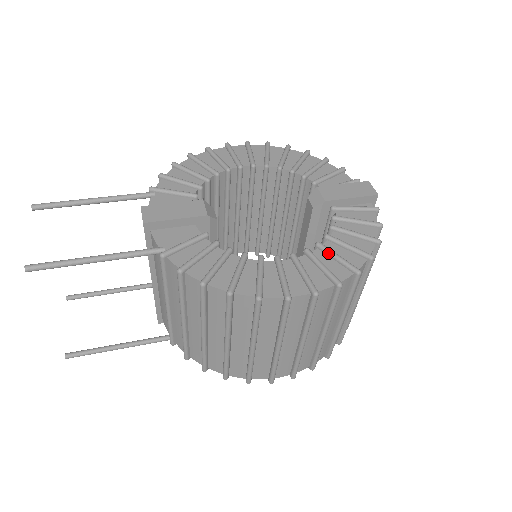
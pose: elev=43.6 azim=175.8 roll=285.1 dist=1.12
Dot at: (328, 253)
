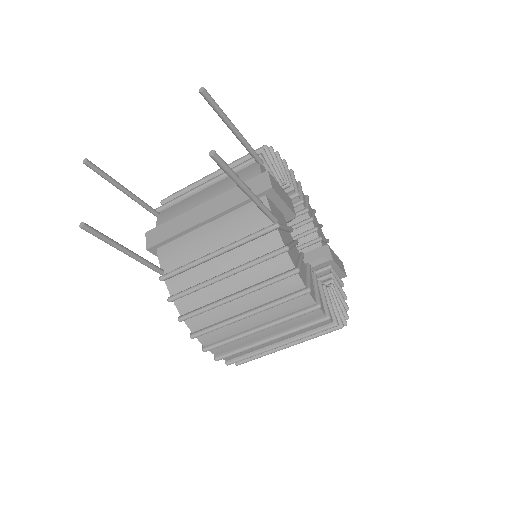
Dot at: (335, 299)
